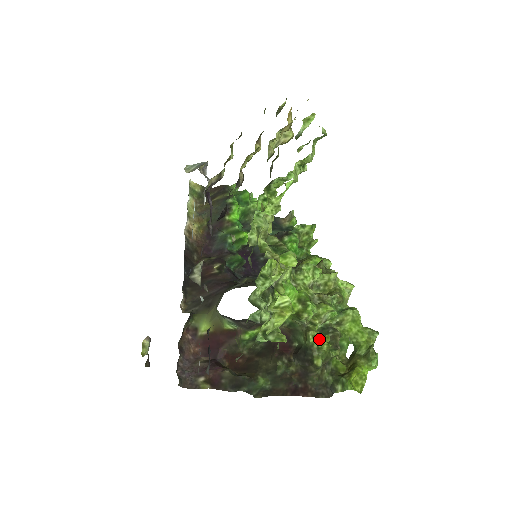
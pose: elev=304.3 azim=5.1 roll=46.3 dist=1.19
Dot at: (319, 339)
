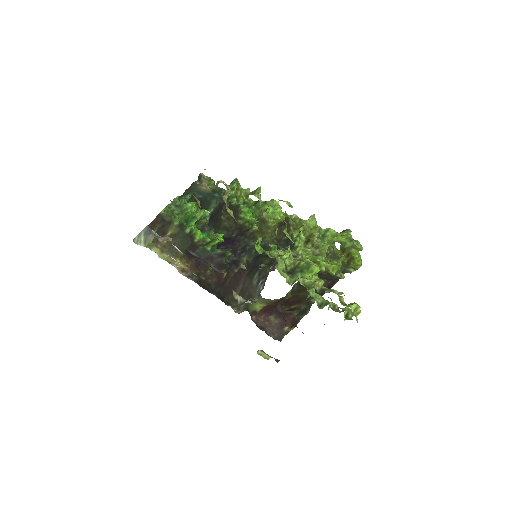
Dot at: (335, 268)
